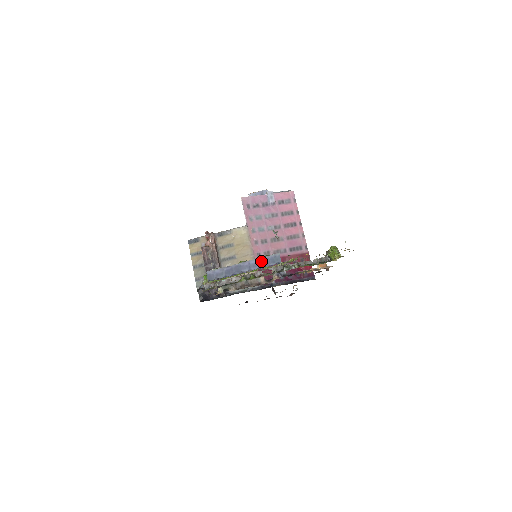
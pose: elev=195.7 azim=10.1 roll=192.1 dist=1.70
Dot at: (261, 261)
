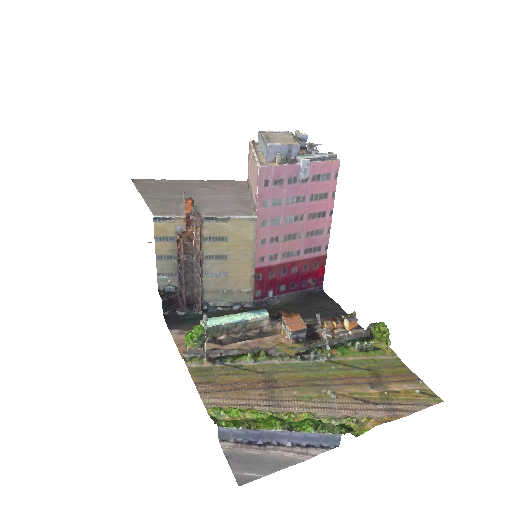
Dot at: (310, 437)
